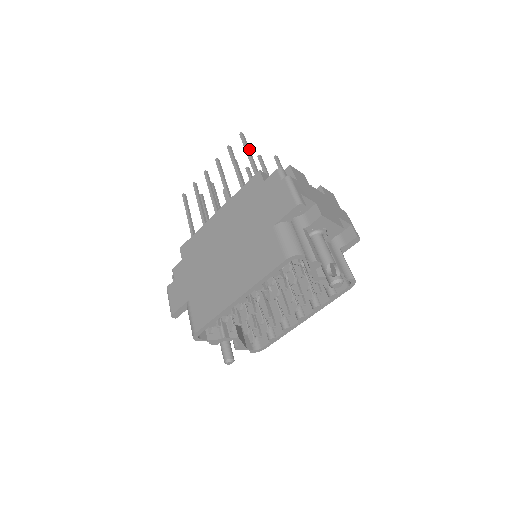
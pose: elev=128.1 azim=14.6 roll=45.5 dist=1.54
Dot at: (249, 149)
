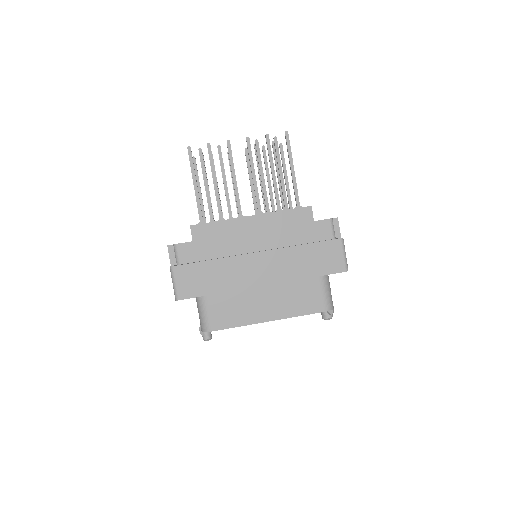
Dot at: (292, 158)
